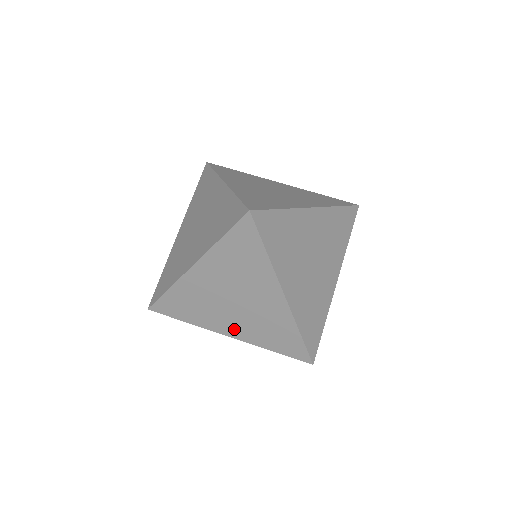
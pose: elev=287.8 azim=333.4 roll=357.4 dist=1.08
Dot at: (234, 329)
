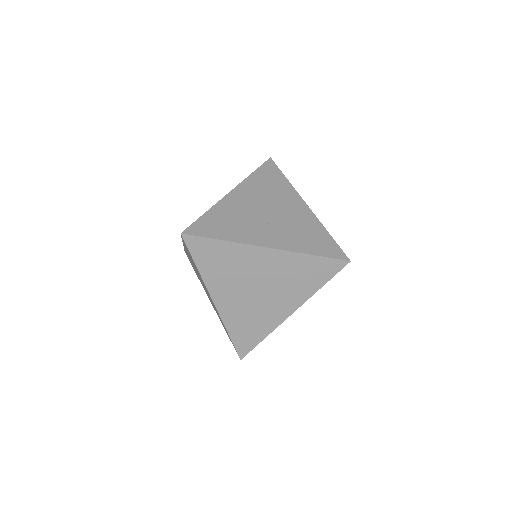
Dot at: occluded
